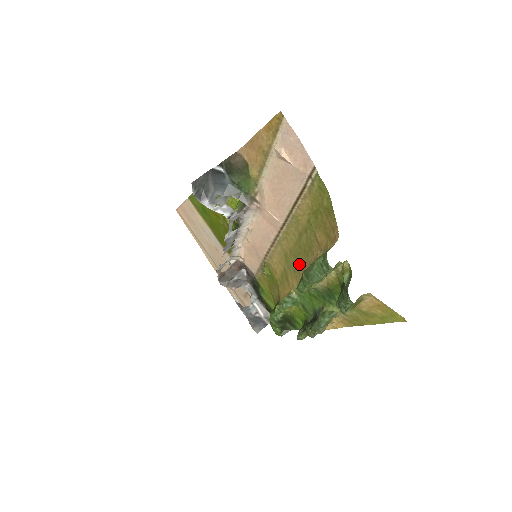
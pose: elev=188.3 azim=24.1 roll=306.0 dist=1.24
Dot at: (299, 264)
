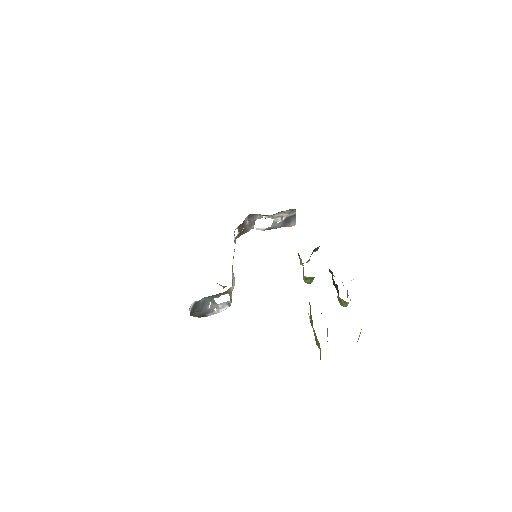
Dot at: occluded
